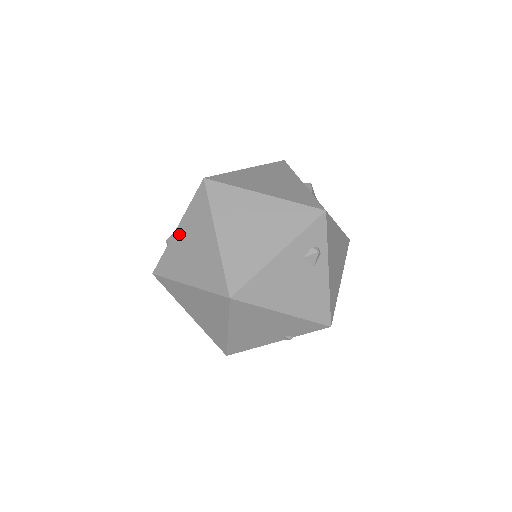
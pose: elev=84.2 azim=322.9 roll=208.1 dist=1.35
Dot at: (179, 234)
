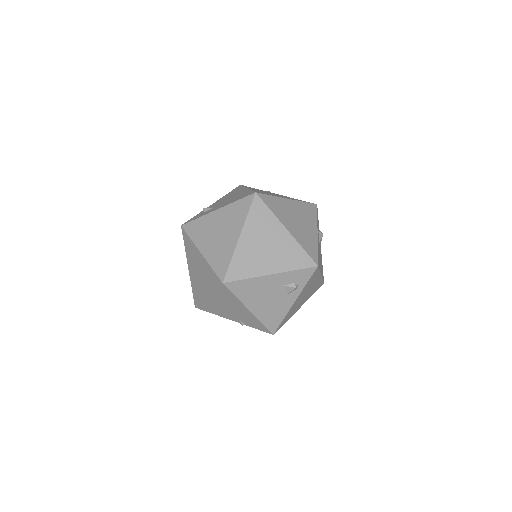
Dot at: (216, 215)
